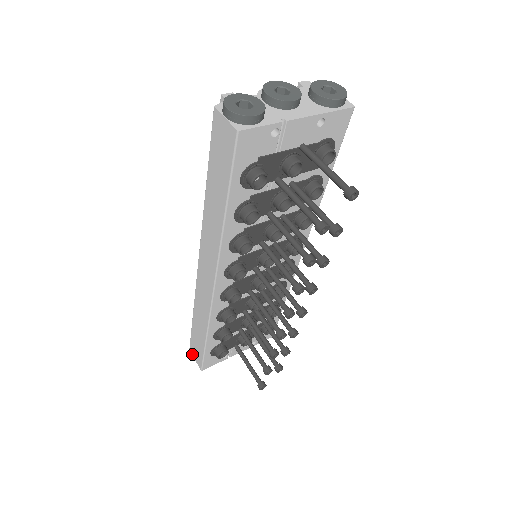
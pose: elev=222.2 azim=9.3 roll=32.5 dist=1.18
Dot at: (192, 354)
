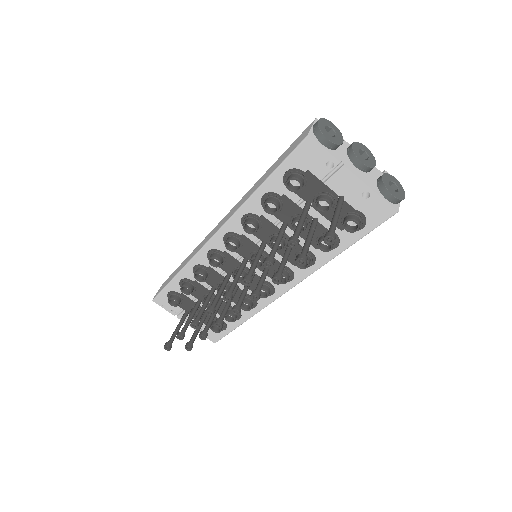
Dot at: occluded
